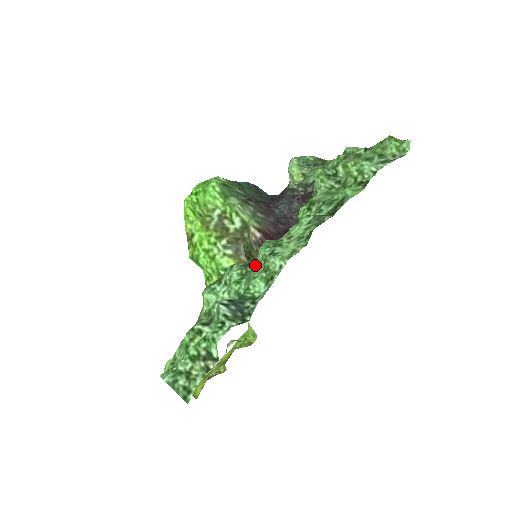
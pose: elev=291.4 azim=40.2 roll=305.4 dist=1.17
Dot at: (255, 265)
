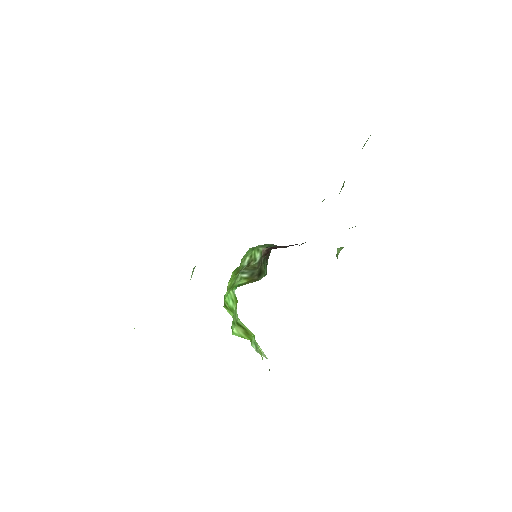
Dot at: occluded
